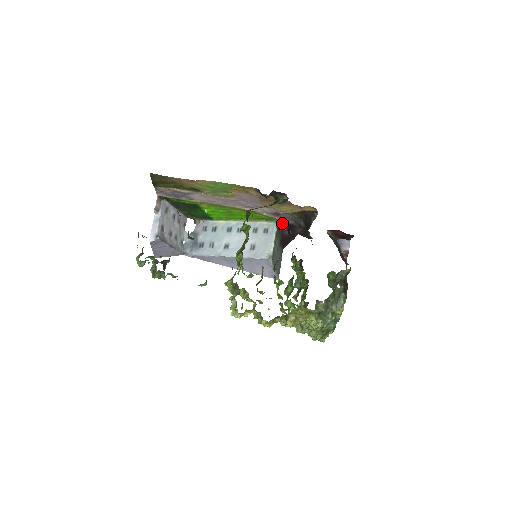
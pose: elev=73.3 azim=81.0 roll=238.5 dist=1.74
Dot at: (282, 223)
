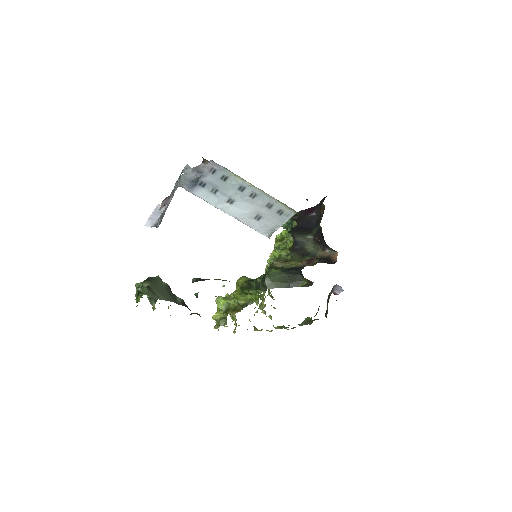
Dot at: occluded
